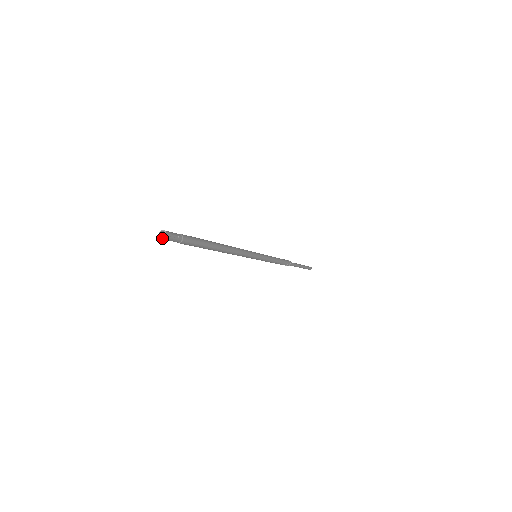
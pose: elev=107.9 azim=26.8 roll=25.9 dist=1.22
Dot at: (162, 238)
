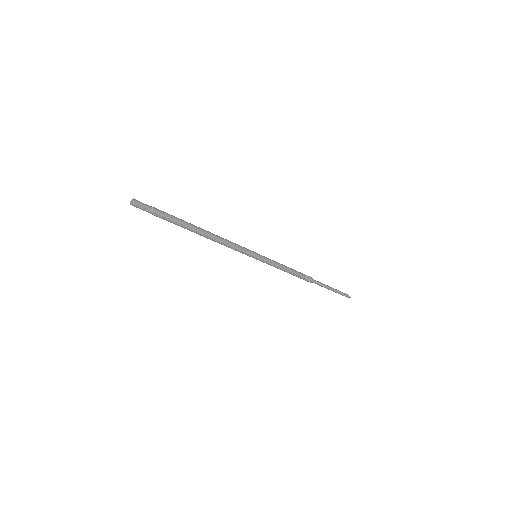
Dot at: (130, 203)
